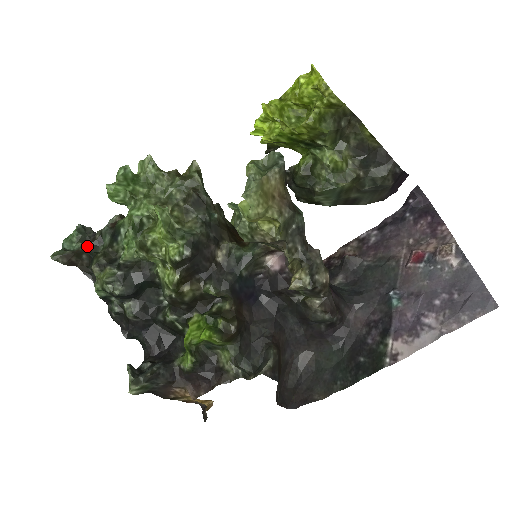
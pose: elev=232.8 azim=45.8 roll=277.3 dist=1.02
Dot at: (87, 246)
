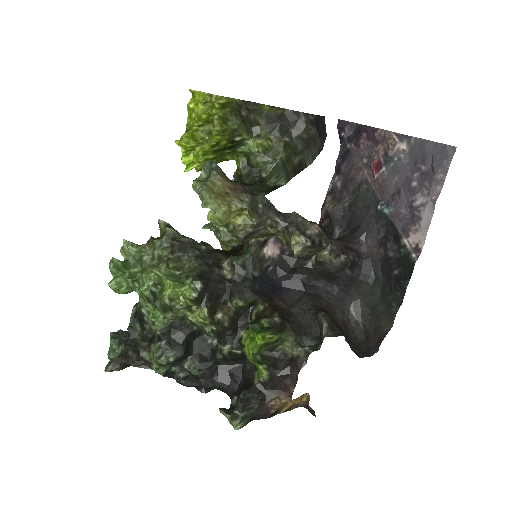
Dot at: (127, 344)
